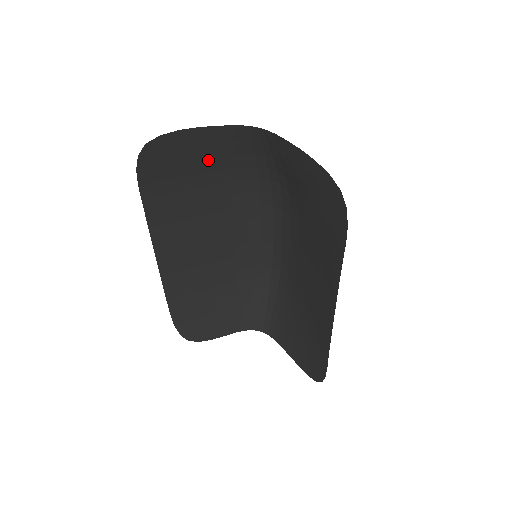
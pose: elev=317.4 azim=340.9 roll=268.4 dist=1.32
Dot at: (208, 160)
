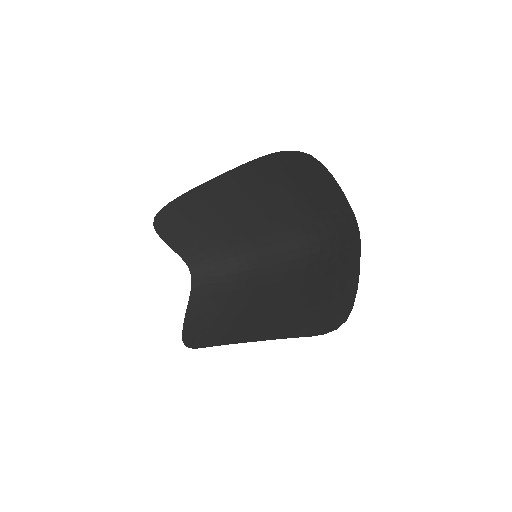
Dot at: (316, 196)
